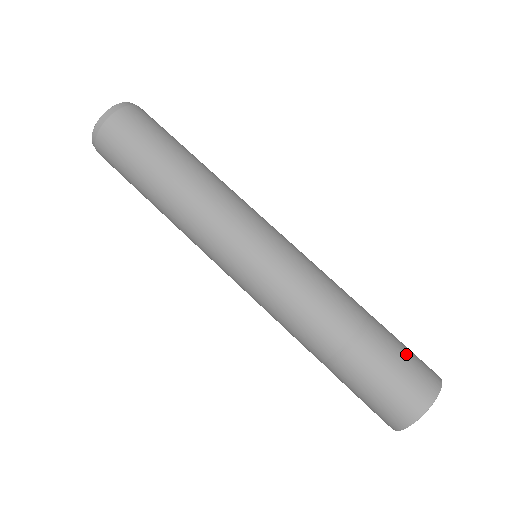
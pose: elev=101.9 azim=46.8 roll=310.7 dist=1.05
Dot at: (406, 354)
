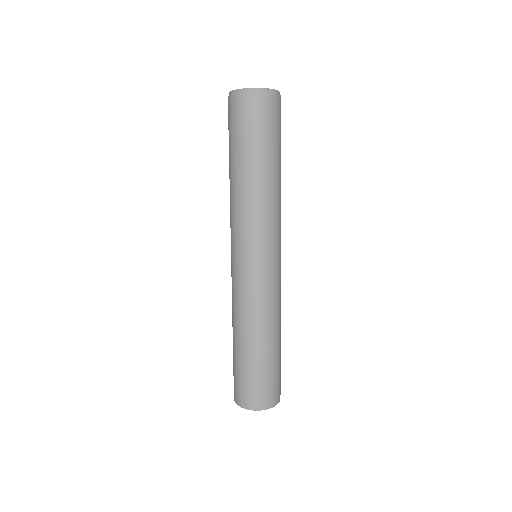
Dot at: (271, 380)
